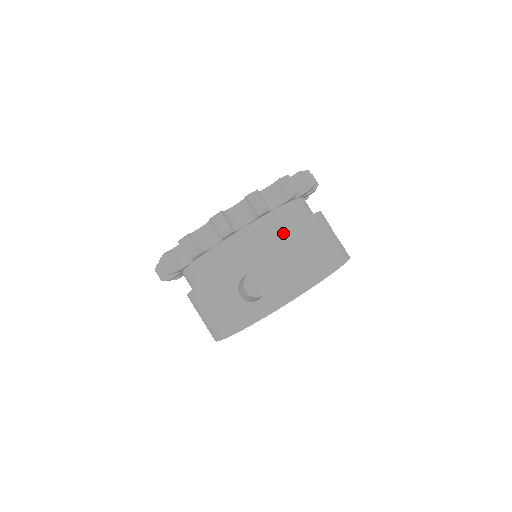
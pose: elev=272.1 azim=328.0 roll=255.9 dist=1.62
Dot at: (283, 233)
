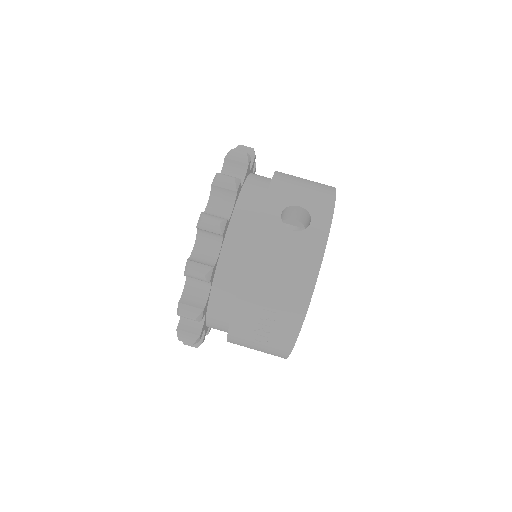
Dot at: (275, 174)
